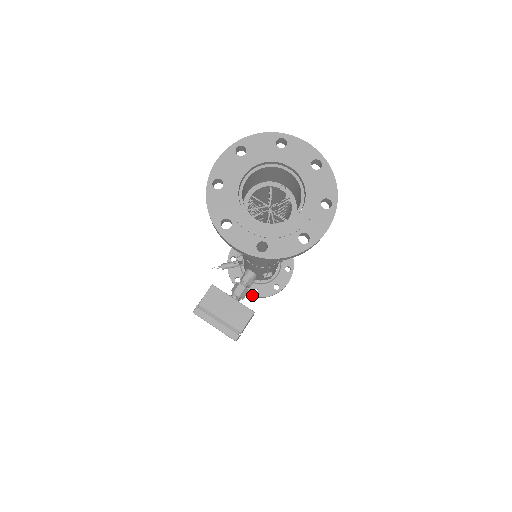
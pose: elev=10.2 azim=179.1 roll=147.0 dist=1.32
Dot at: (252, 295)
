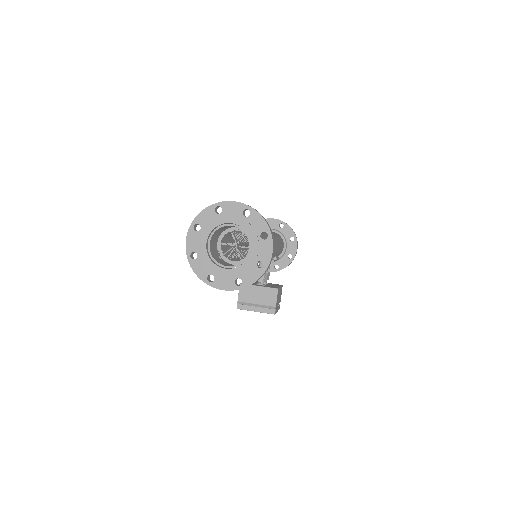
Dot at: (275, 271)
